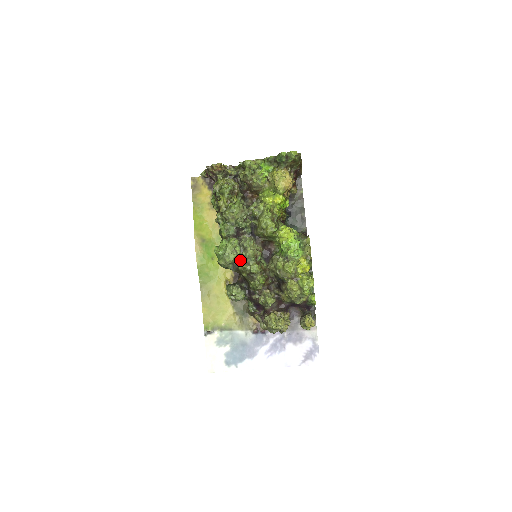
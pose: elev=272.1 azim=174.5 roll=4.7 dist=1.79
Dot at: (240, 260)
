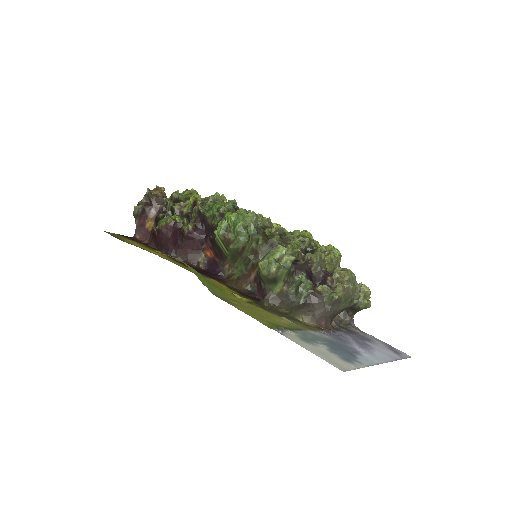
Dot at: (260, 226)
